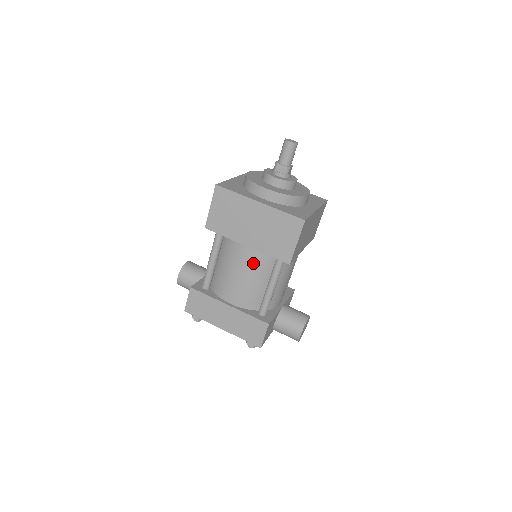
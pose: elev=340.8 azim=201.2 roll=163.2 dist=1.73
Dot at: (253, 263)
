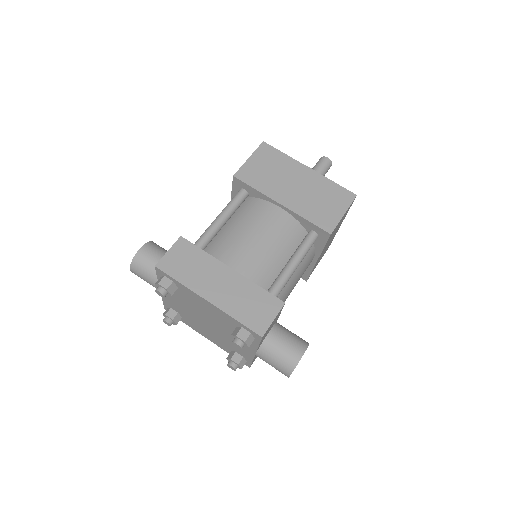
Dot at: (280, 229)
